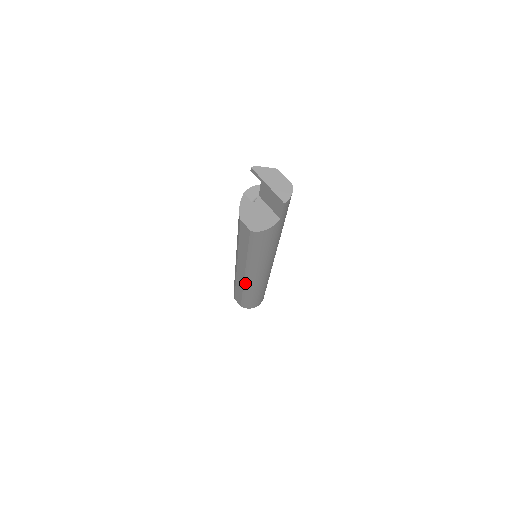
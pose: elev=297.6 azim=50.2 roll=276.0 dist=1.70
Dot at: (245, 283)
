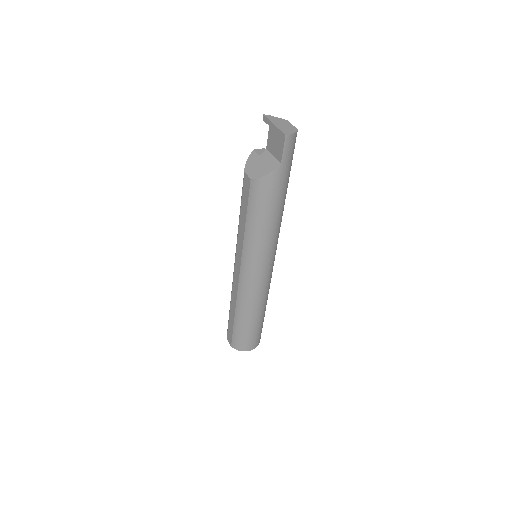
Dot at: (239, 290)
